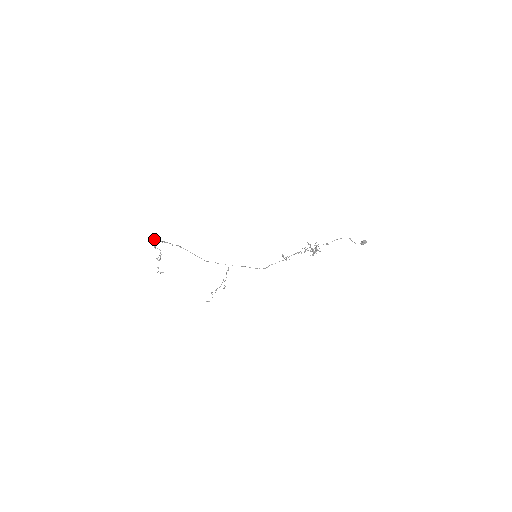
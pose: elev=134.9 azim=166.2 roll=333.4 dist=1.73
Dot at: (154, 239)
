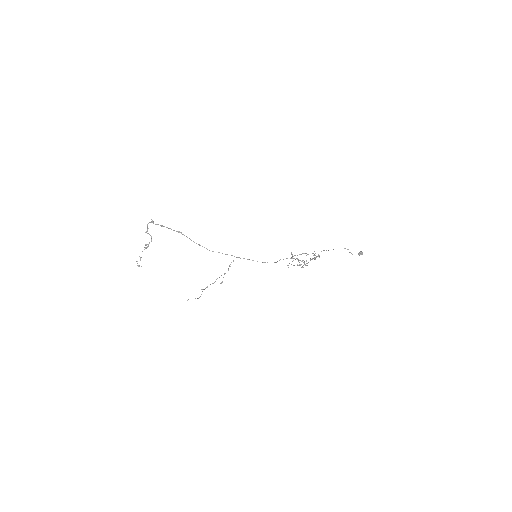
Dot at: (152, 221)
